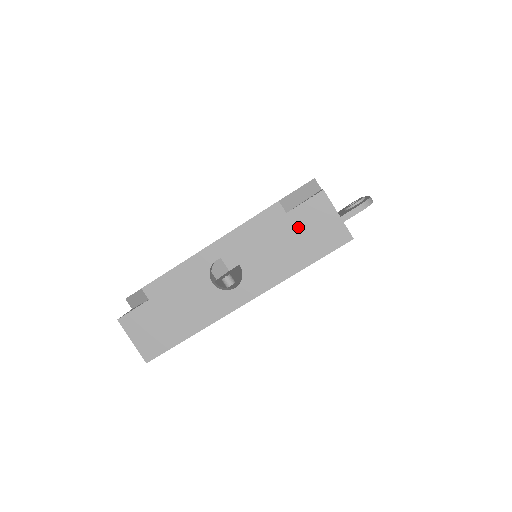
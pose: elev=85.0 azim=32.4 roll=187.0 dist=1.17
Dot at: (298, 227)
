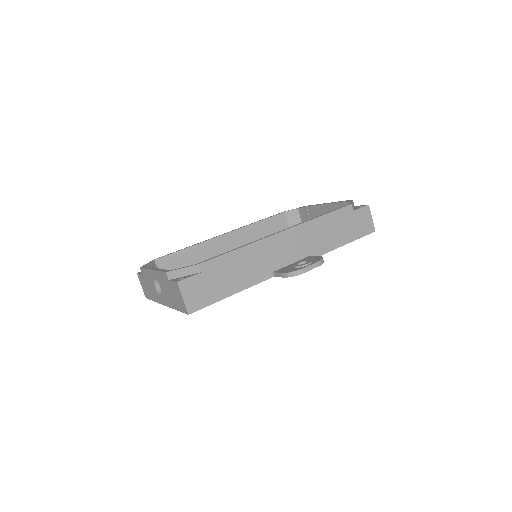
Dot at: (173, 290)
